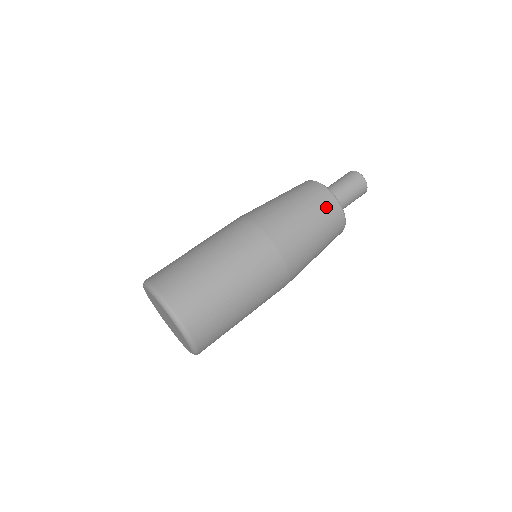
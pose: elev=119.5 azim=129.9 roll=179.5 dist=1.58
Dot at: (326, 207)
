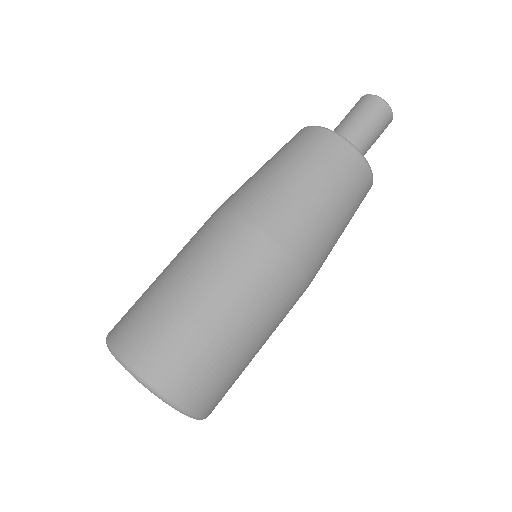
Dot at: (335, 158)
